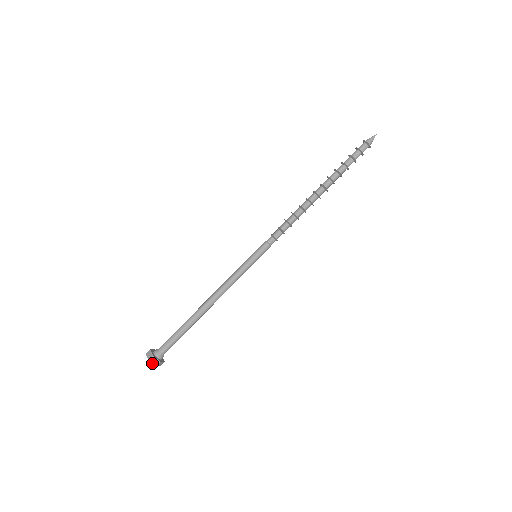
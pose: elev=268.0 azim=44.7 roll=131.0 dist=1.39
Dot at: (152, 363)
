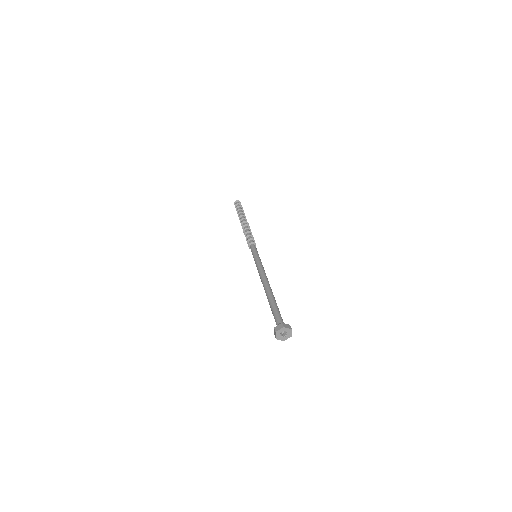
Dot at: (279, 330)
